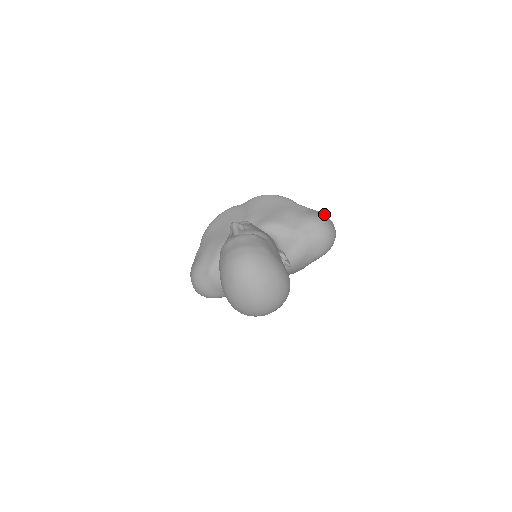
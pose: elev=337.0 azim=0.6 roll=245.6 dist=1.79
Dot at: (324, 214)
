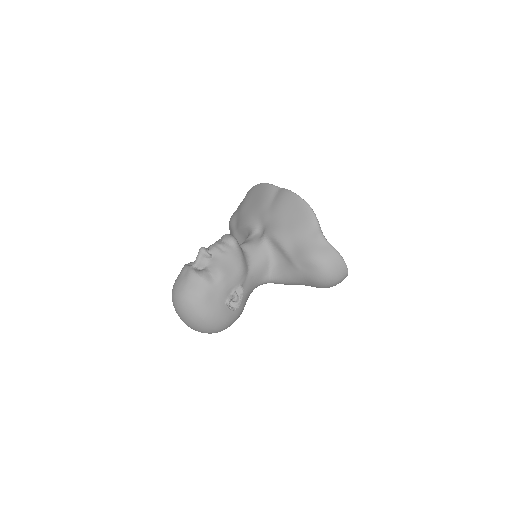
Dot at: (337, 255)
